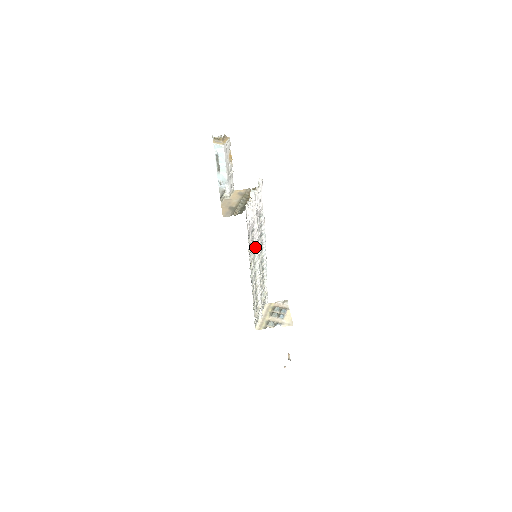
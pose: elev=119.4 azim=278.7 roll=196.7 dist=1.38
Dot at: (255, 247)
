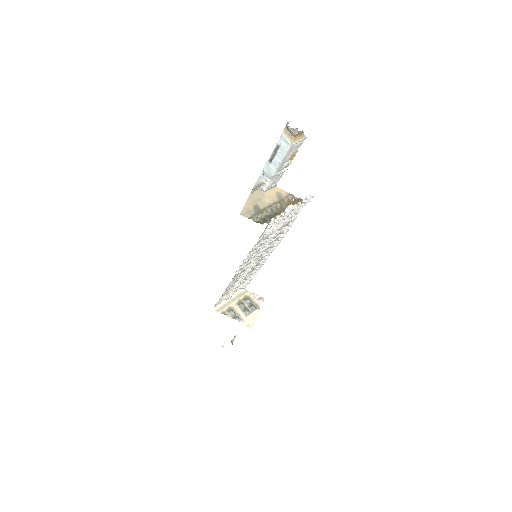
Dot at: (259, 251)
